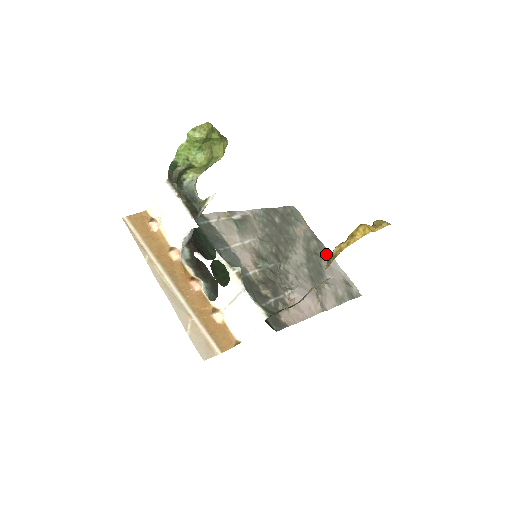
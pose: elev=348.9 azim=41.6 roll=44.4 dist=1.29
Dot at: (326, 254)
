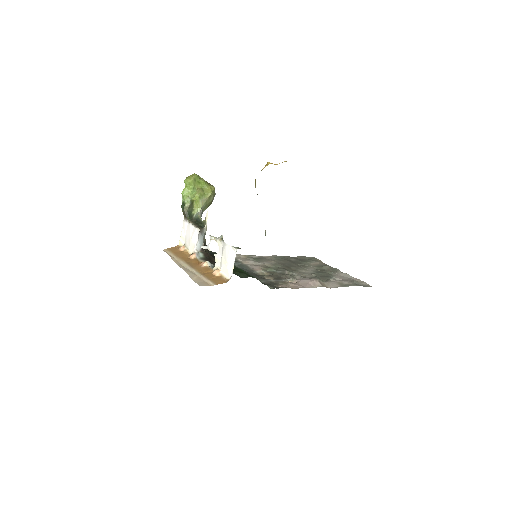
Dot at: (338, 272)
